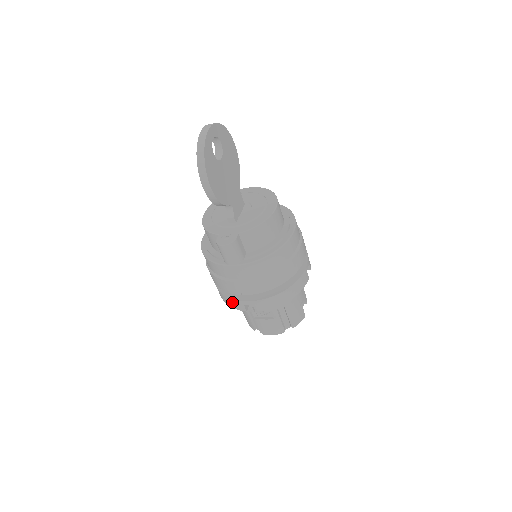
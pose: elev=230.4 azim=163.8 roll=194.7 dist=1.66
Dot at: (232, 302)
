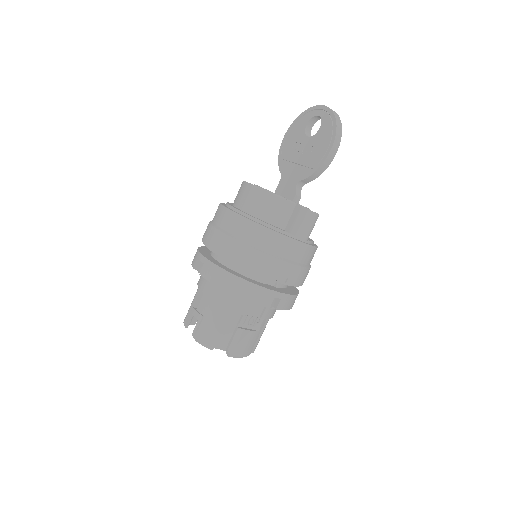
Dot at: (256, 291)
